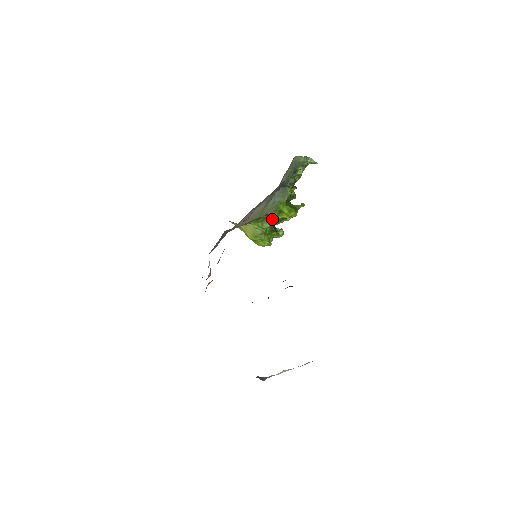
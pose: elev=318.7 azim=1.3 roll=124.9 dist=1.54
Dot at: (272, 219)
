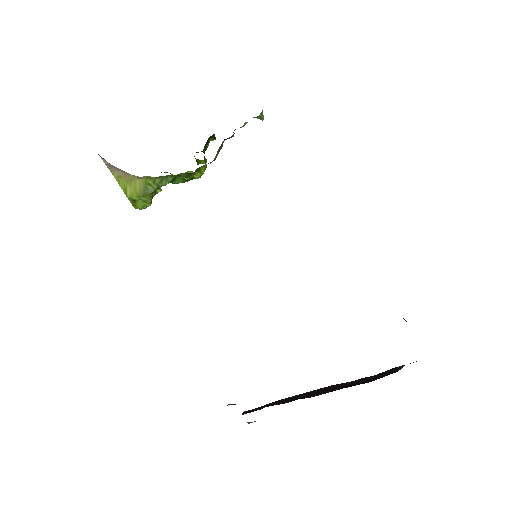
Dot at: (179, 177)
